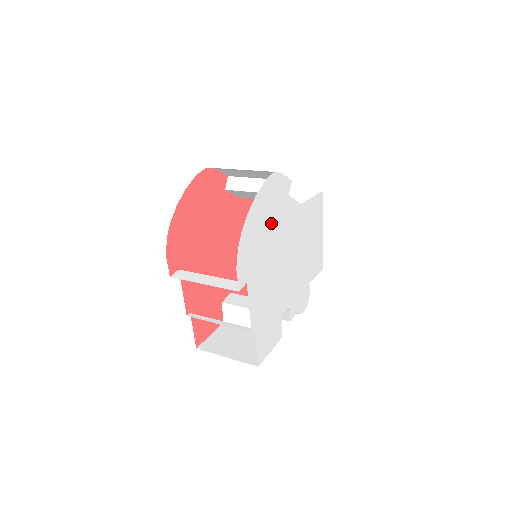
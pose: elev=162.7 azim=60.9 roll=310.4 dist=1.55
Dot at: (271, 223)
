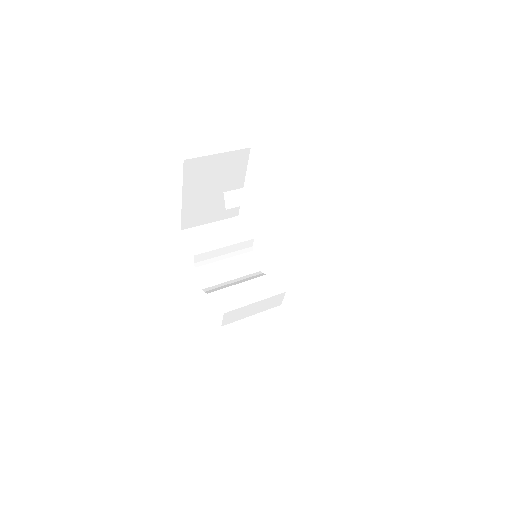
Dot at: occluded
